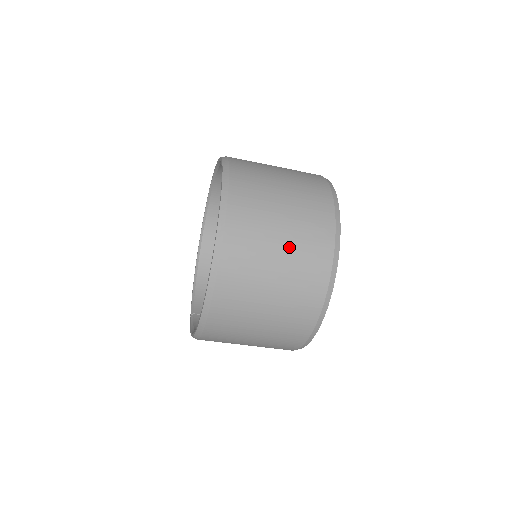
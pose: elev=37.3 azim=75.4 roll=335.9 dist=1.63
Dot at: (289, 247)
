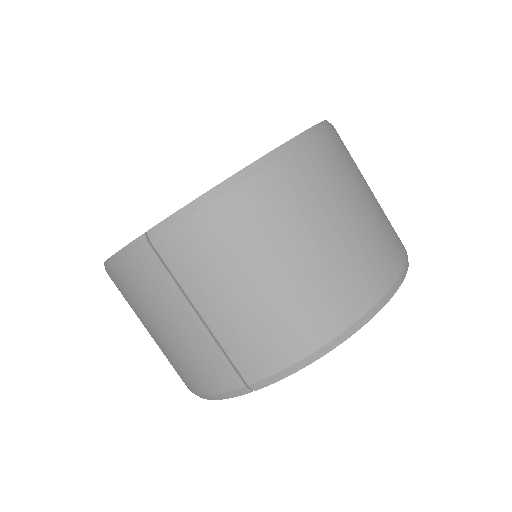
Dot at: occluded
